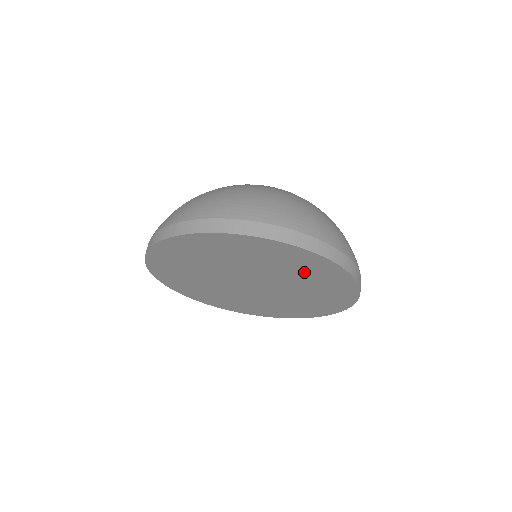
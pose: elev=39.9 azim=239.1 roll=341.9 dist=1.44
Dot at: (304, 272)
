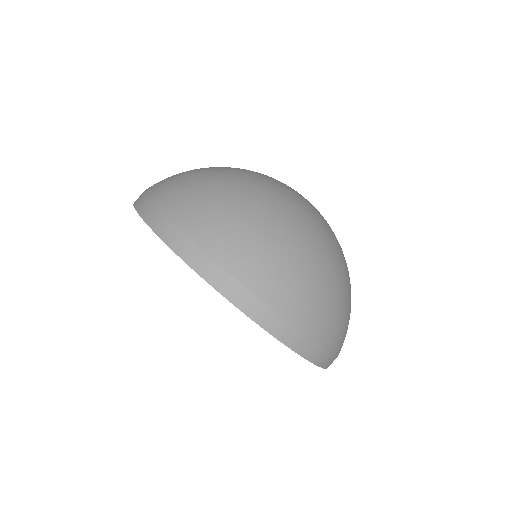
Dot at: occluded
